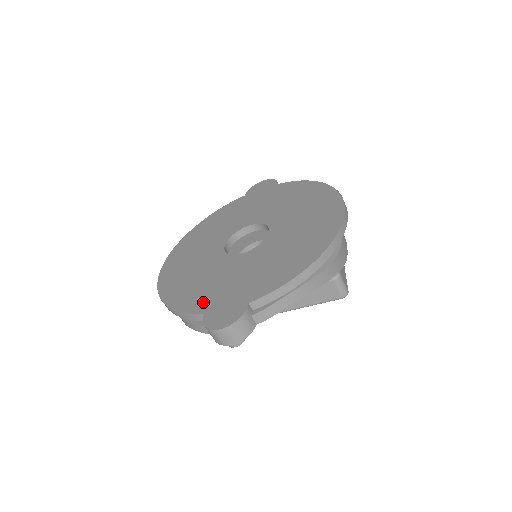
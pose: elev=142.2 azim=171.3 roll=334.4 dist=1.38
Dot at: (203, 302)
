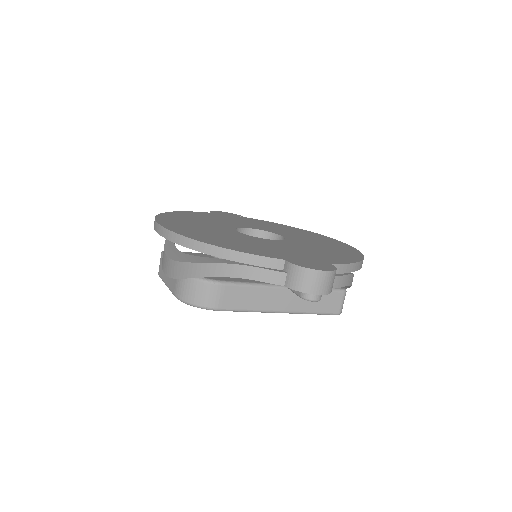
Dot at: (271, 253)
